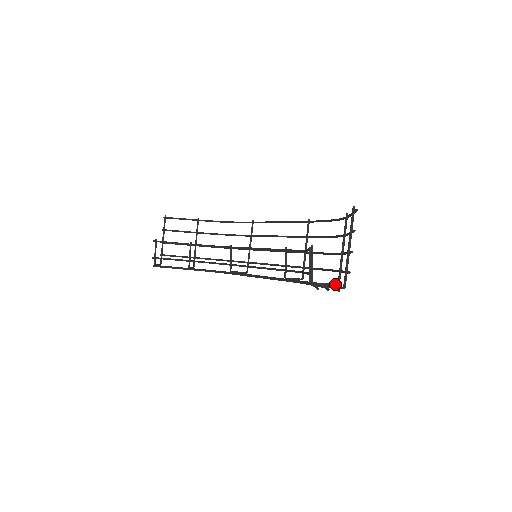
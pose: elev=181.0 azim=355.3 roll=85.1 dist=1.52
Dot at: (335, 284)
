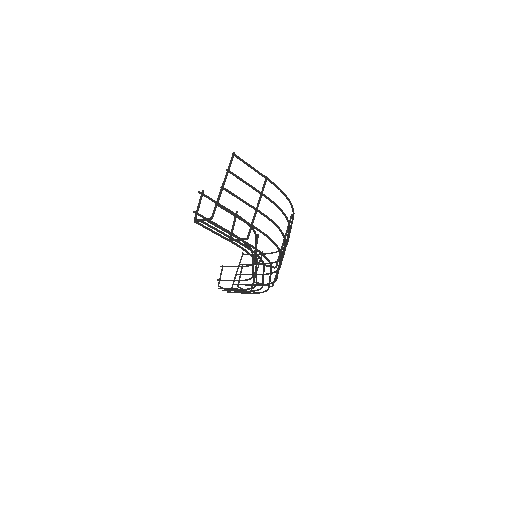
Dot at: (245, 238)
